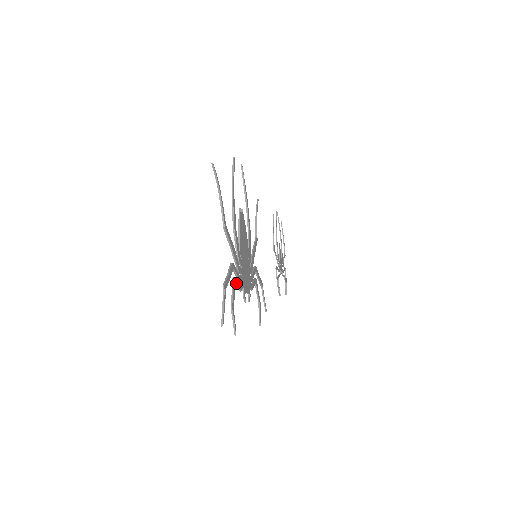
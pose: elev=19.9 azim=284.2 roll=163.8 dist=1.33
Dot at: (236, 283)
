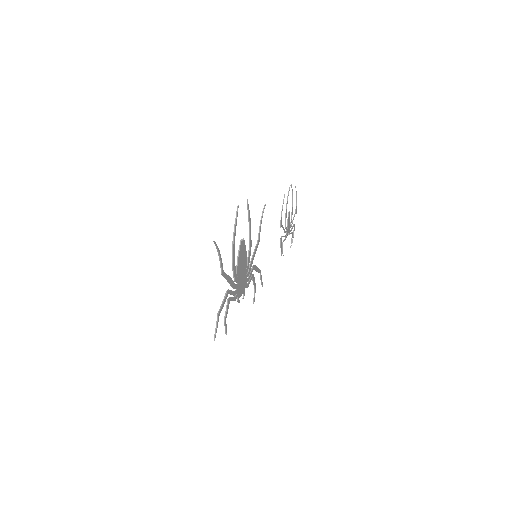
Dot at: (230, 300)
